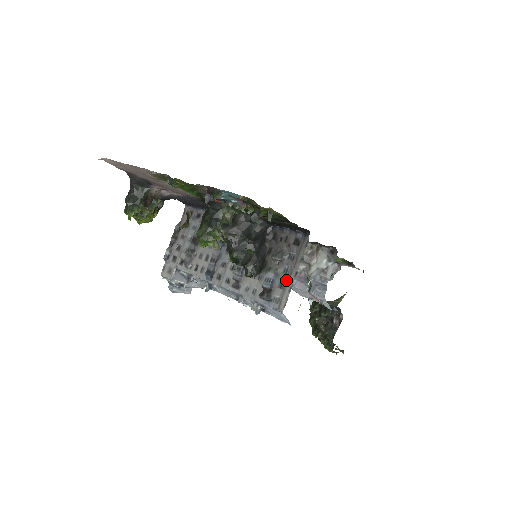
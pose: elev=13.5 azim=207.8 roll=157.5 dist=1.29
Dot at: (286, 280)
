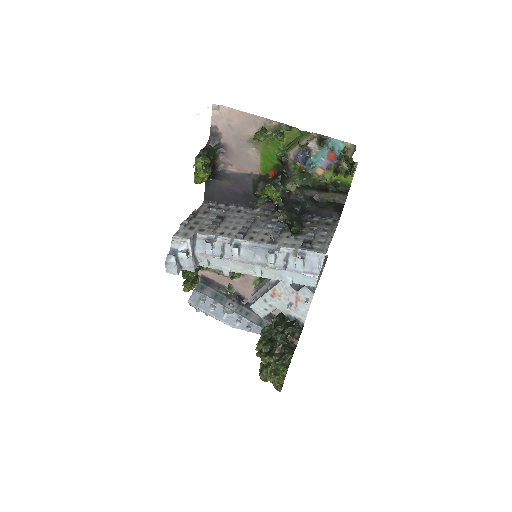
Dot at: (325, 239)
